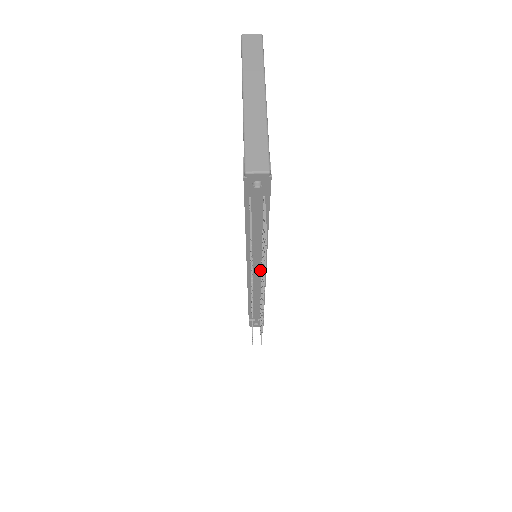
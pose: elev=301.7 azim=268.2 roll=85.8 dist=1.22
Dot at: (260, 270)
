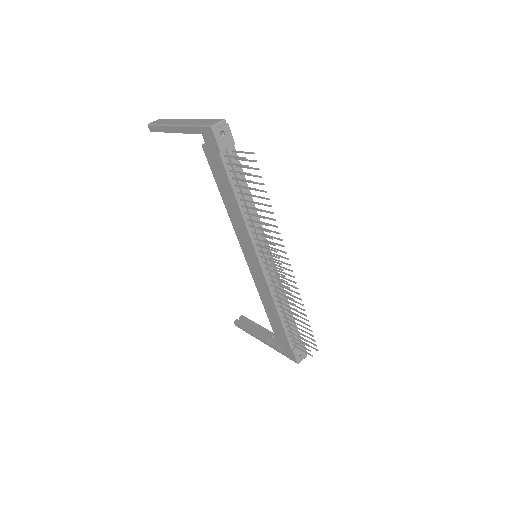
Dot at: occluded
